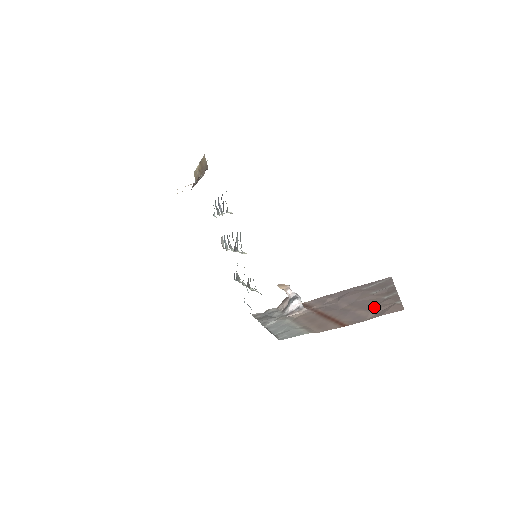
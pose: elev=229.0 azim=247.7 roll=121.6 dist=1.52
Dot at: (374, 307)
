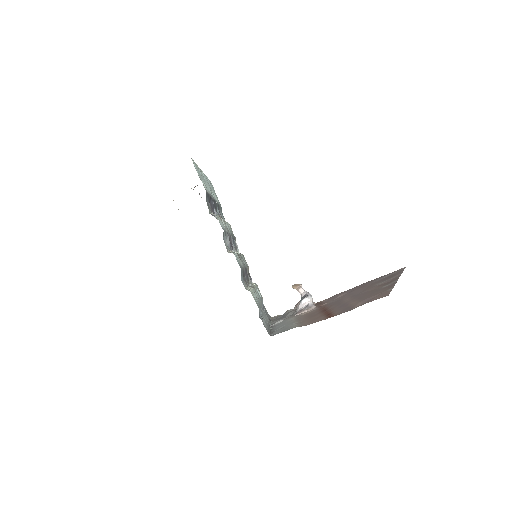
Dot at: (367, 297)
